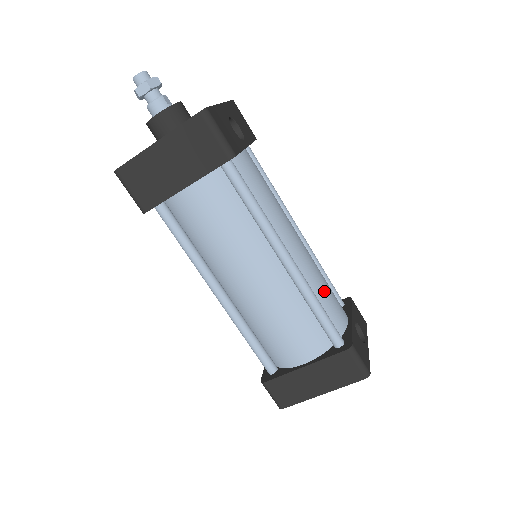
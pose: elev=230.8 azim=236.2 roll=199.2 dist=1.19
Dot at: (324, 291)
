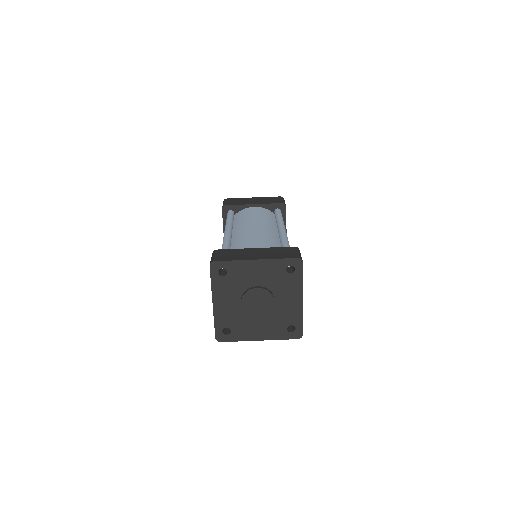
Dot at: occluded
